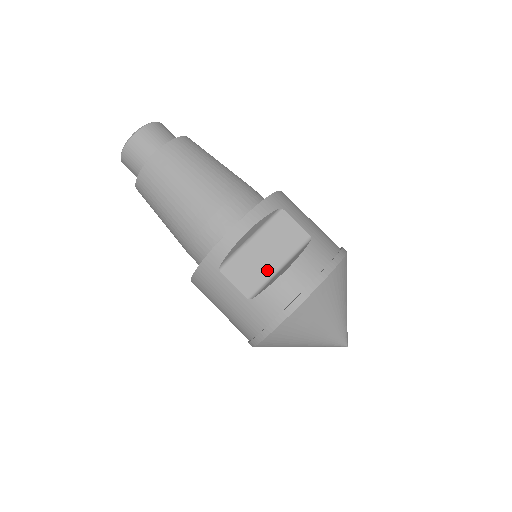
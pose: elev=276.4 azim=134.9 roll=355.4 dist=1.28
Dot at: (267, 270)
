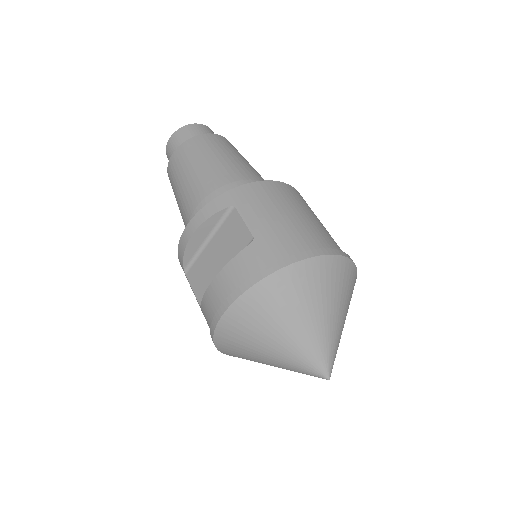
Dot at: occluded
